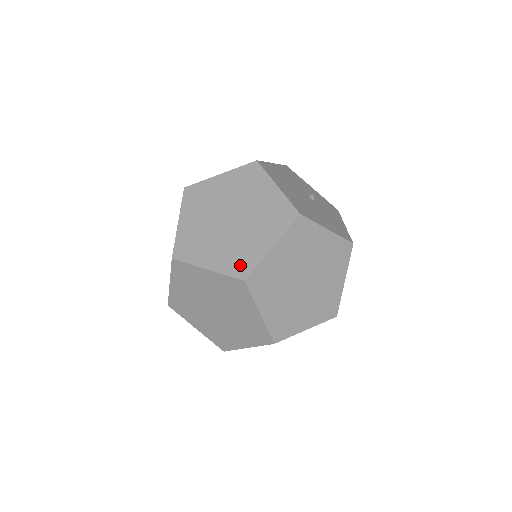
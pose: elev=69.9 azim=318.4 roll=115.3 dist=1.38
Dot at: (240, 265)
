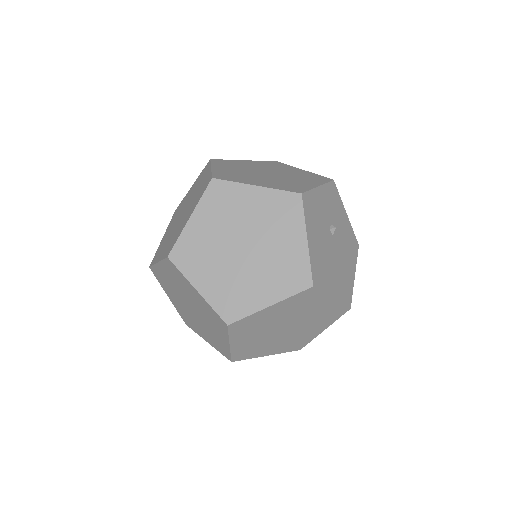
Dot at: (296, 346)
